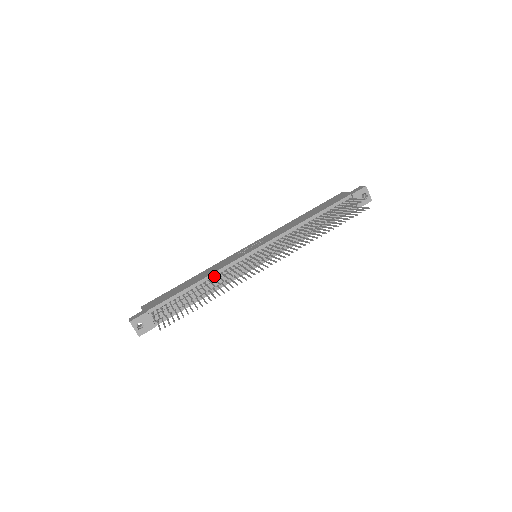
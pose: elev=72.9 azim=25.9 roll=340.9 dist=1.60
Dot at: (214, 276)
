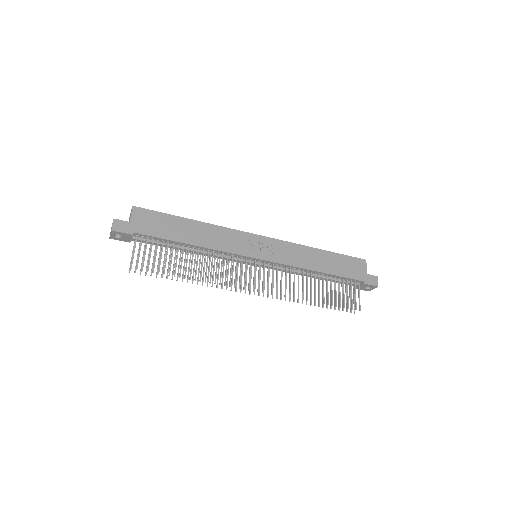
Dot at: (211, 250)
